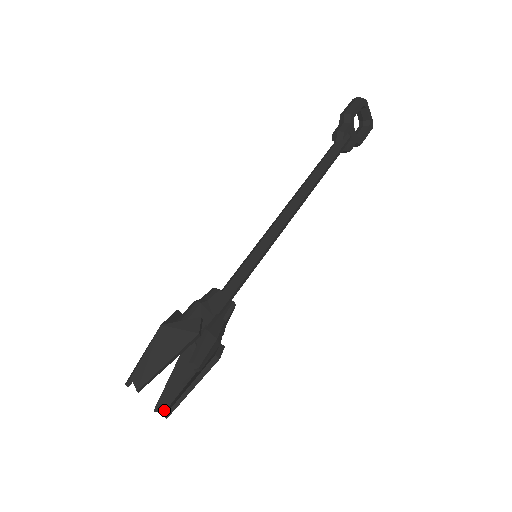
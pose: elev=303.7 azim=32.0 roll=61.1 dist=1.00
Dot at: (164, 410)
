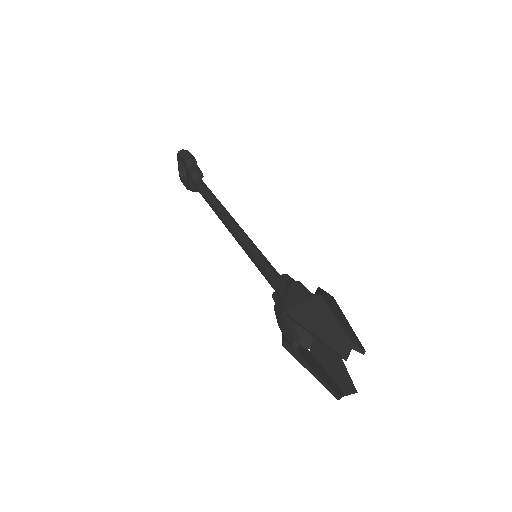
Dot at: (343, 393)
